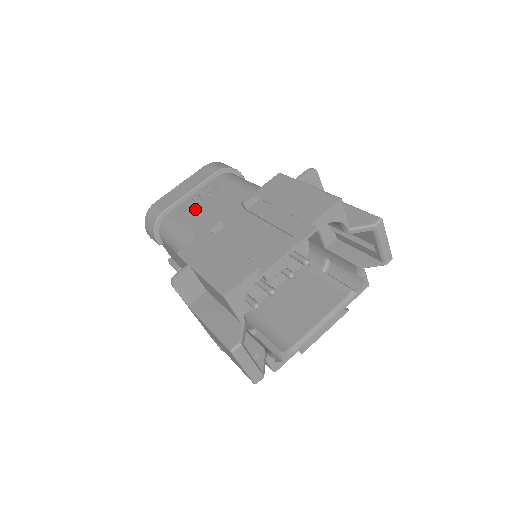
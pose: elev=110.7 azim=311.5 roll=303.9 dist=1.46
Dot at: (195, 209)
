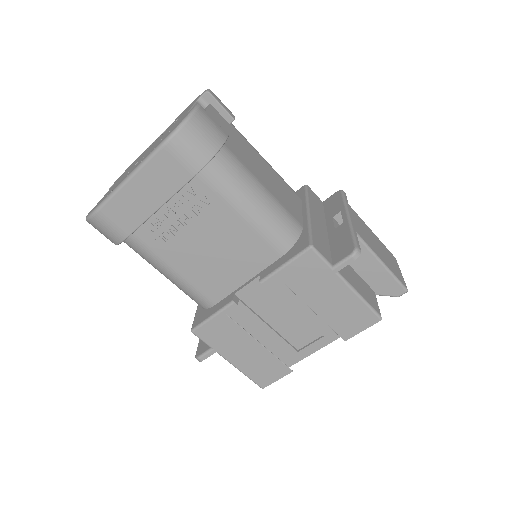
Dot at: (178, 240)
